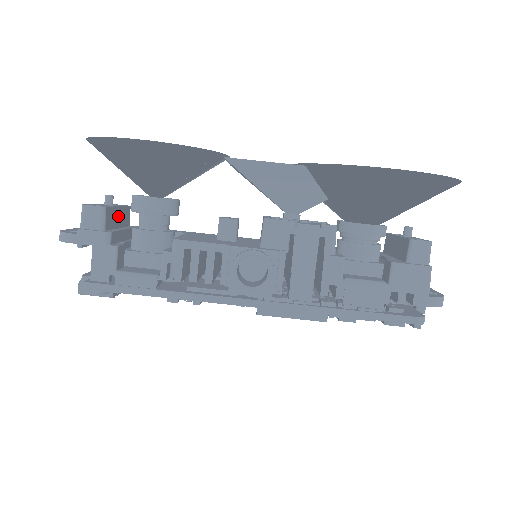
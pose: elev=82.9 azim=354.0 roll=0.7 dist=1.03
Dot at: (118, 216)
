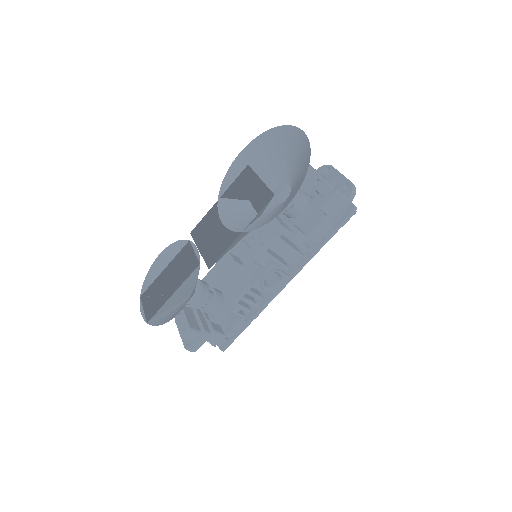
Dot at: (189, 314)
